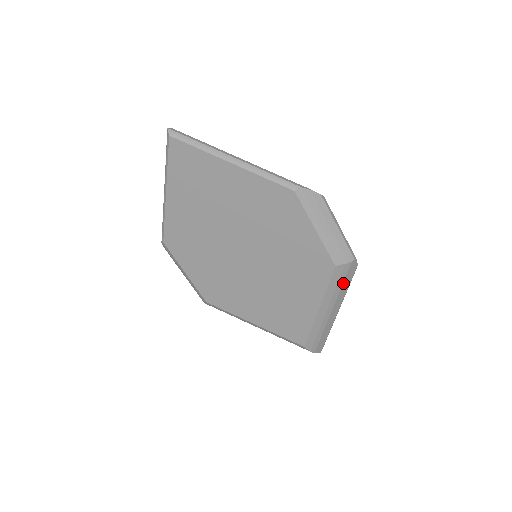
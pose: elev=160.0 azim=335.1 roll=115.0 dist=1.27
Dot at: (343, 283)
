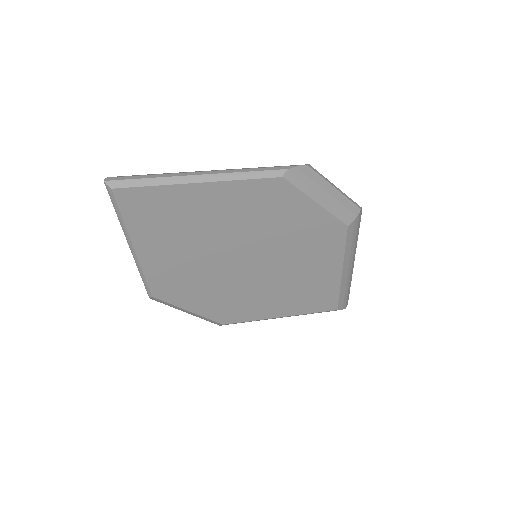
Dot at: (356, 236)
